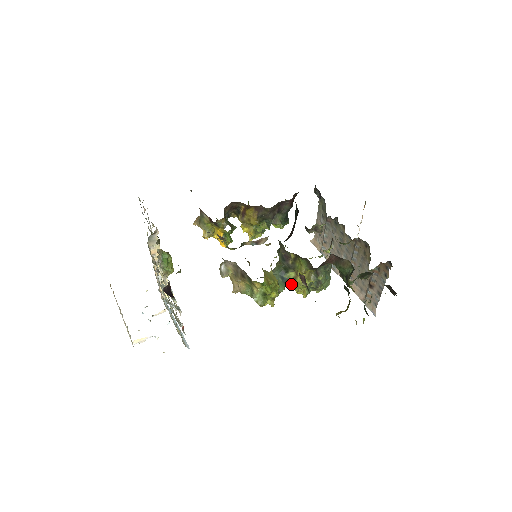
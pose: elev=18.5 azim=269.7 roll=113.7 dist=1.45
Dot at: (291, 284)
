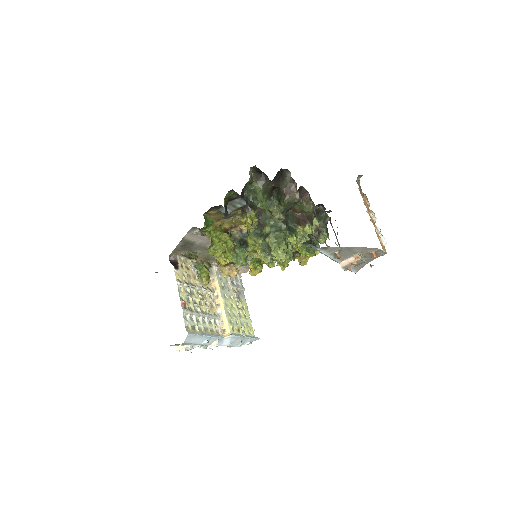
Dot at: (253, 249)
